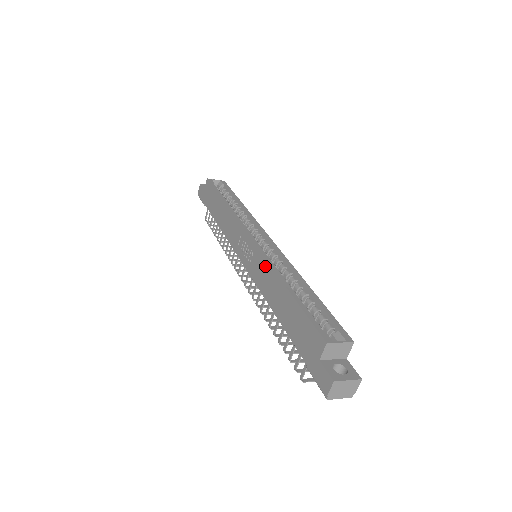
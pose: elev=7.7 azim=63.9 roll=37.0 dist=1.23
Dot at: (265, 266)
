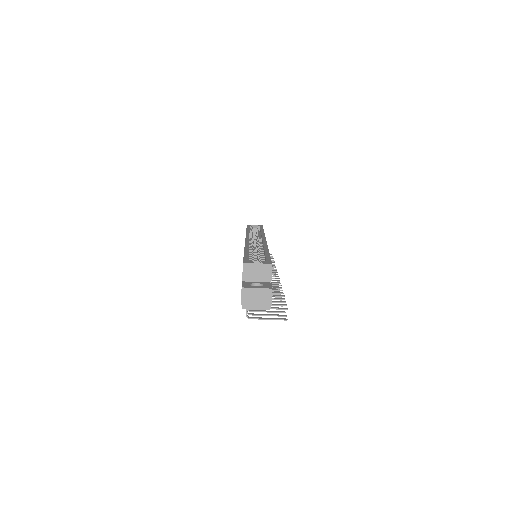
Dot at: occluded
